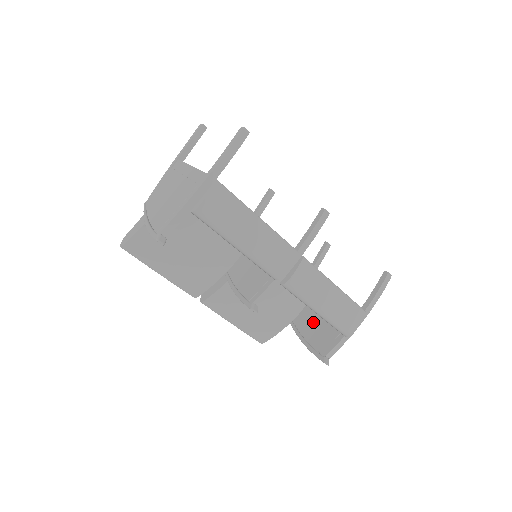
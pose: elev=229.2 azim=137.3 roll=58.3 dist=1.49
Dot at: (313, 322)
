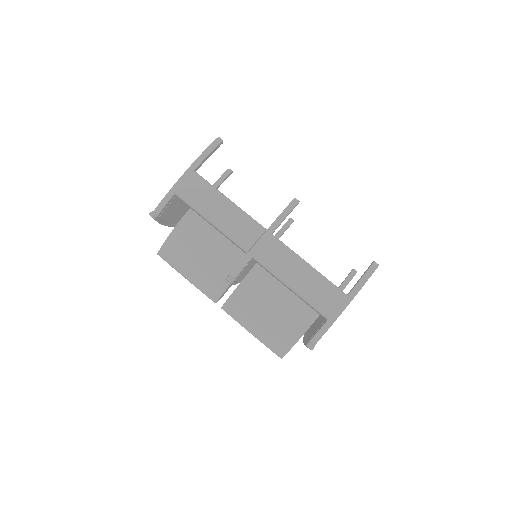
Dot at: (316, 324)
